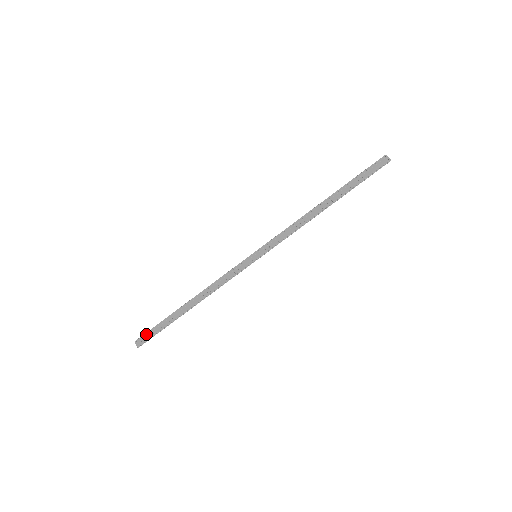
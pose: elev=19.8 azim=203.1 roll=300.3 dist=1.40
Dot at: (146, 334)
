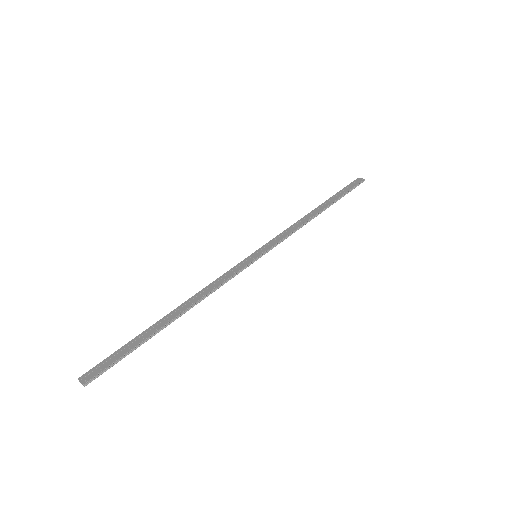
Dot at: (100, 363)
